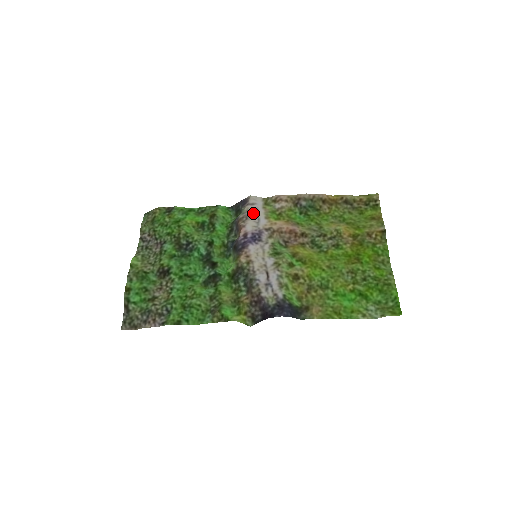
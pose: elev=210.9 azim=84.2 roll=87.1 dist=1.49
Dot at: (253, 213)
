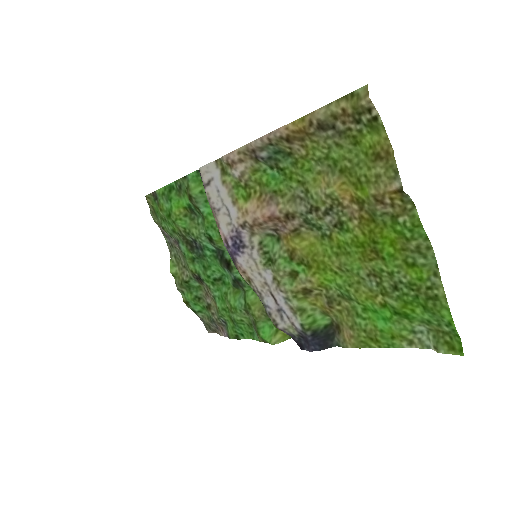
Dot at: (216, 201)
